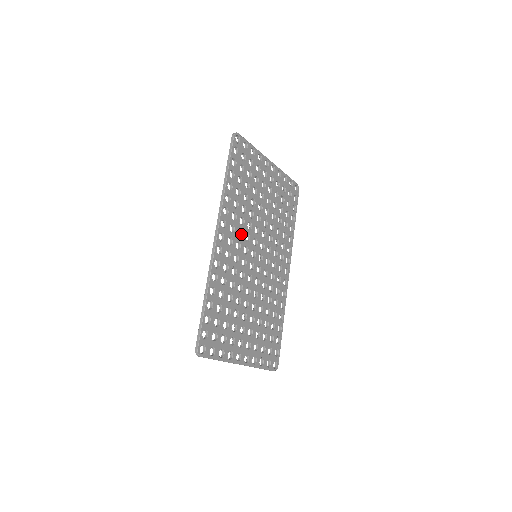
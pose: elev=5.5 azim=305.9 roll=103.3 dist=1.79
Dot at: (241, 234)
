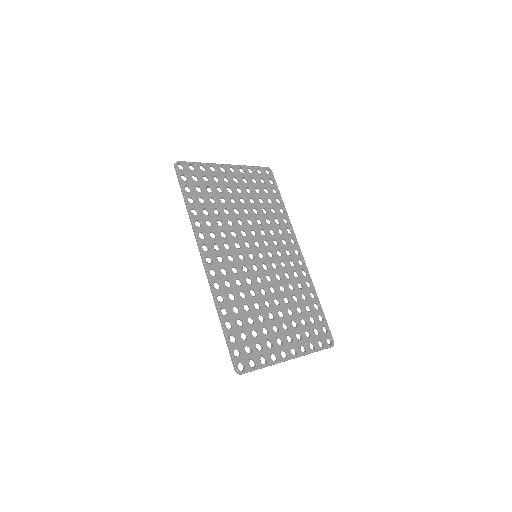
Dot at: (229, 246)
